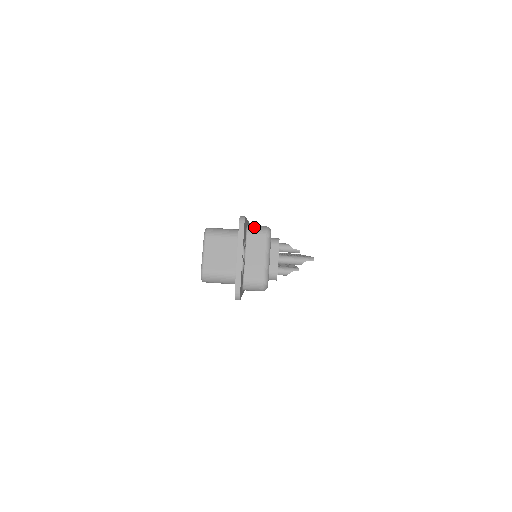
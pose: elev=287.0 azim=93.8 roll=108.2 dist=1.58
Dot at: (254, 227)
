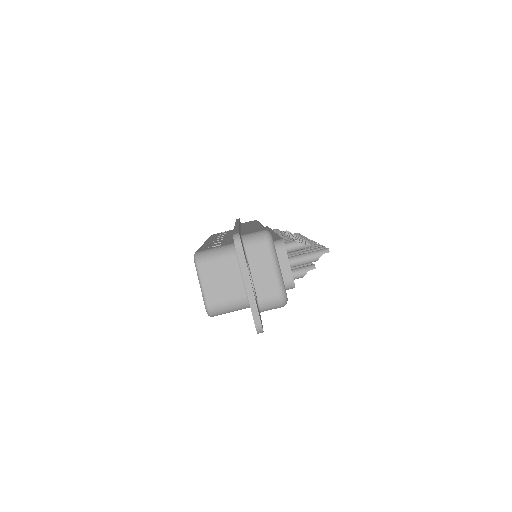
Dot at: (250, 236)
